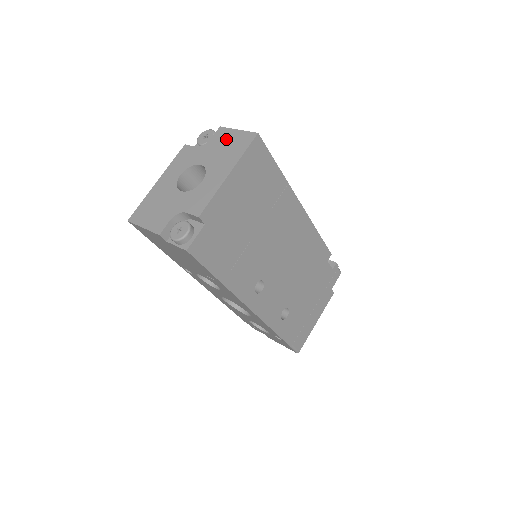
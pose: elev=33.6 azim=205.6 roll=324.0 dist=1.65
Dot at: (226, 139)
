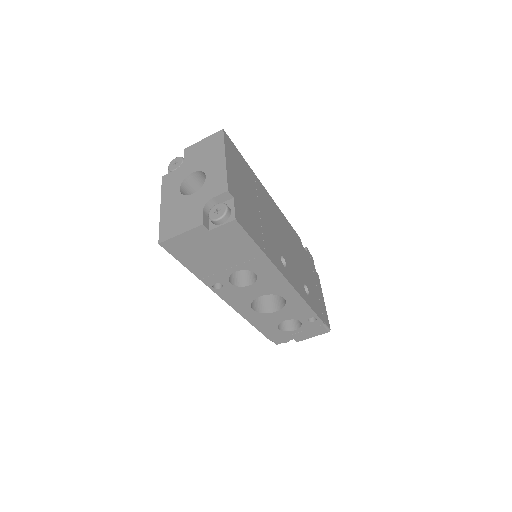
Dot at: (199, 149)
